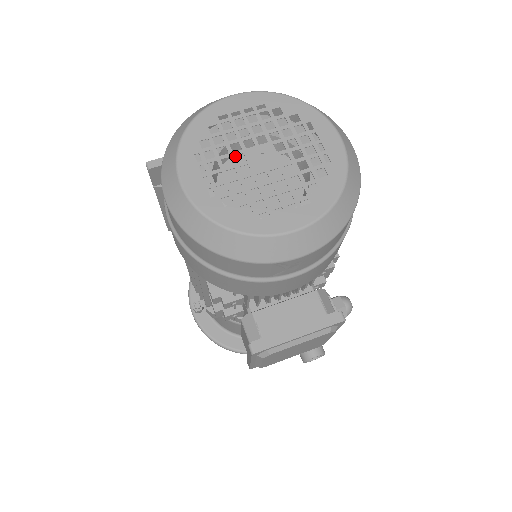
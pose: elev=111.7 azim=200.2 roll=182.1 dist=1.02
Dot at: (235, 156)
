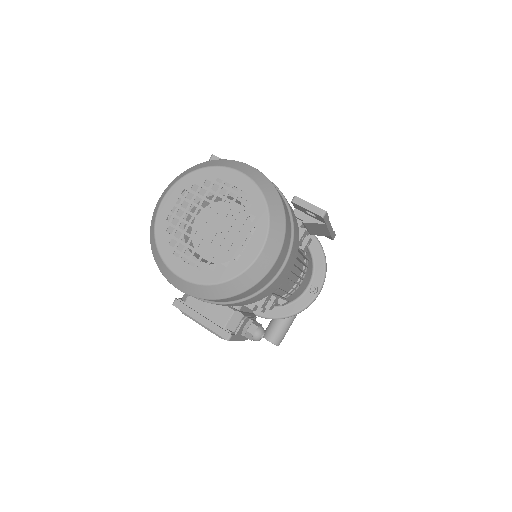
Dot at: (228, 202)
